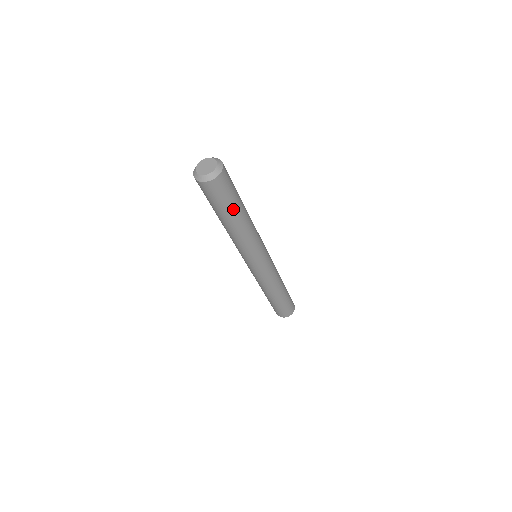
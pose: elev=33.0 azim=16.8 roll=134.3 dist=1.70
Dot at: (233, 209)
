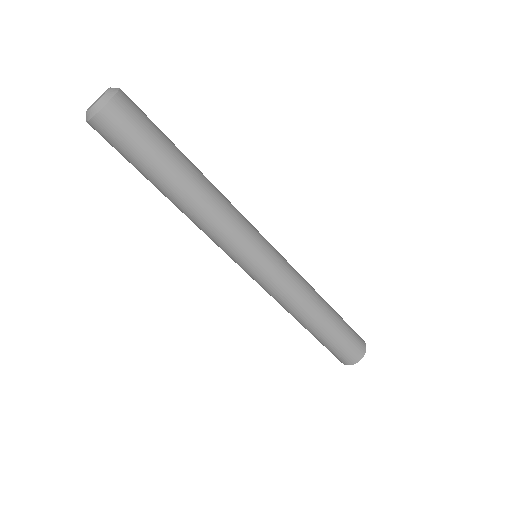
Dot at: (150, 173)
